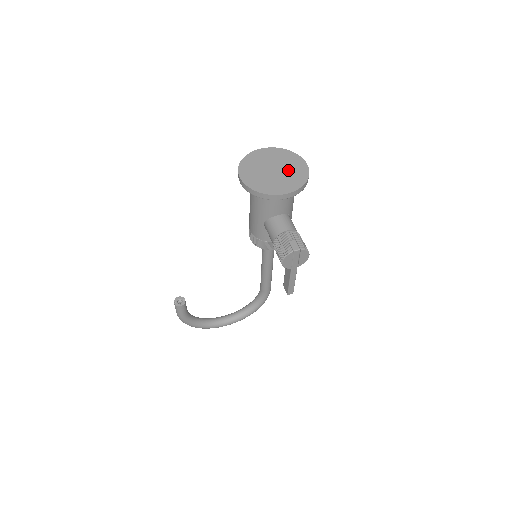
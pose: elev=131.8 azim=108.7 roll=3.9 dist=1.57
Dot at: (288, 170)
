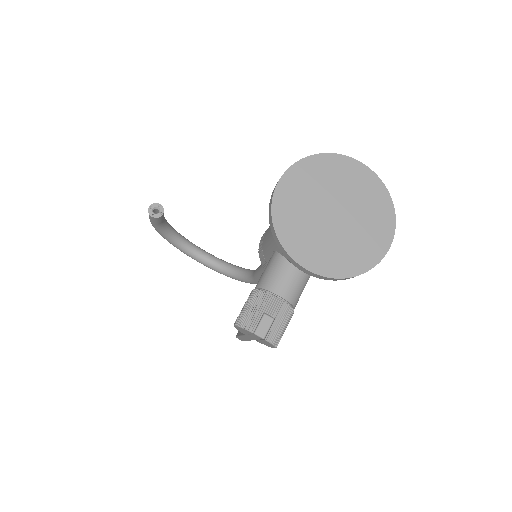
Dot at: (353, 233)
